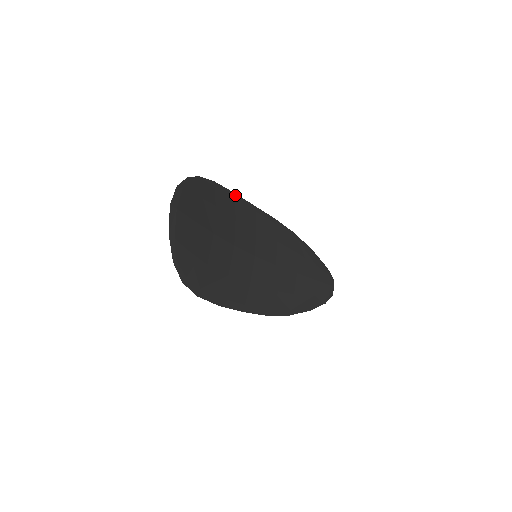
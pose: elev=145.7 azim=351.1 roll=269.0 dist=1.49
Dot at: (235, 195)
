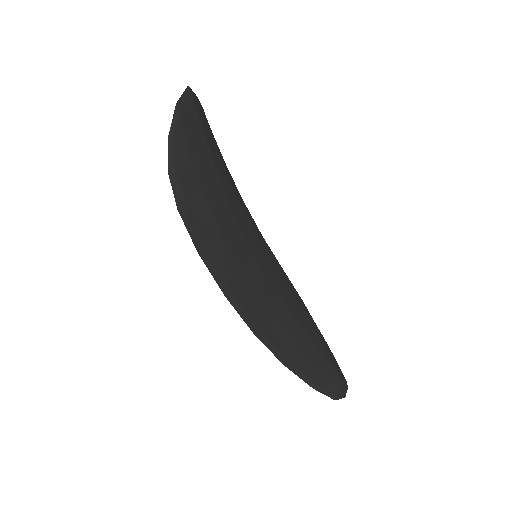
Dot at: occluded
